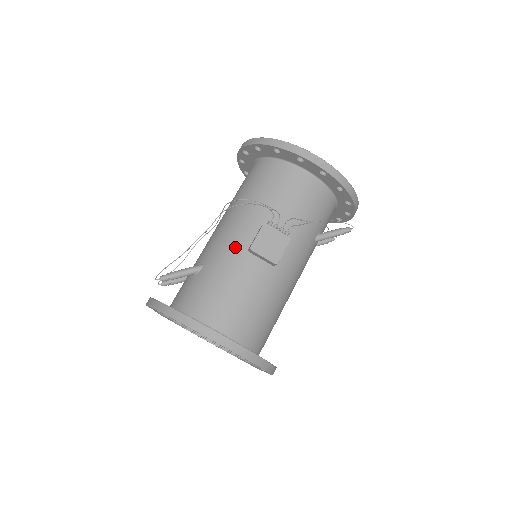
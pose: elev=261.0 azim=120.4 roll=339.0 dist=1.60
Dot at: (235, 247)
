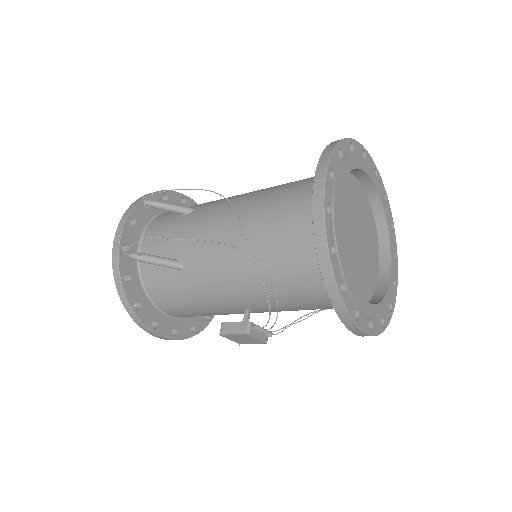
Dot at: (219, 293)
